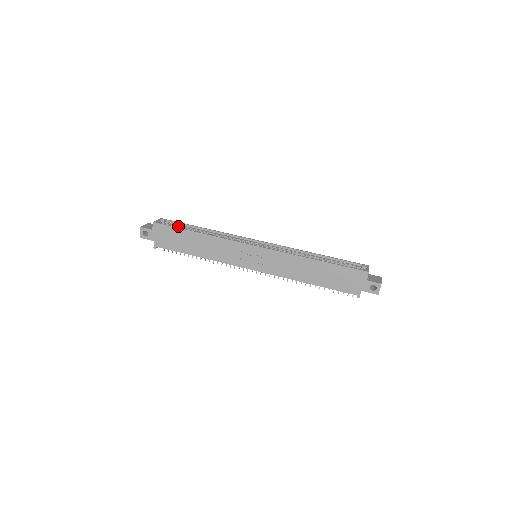
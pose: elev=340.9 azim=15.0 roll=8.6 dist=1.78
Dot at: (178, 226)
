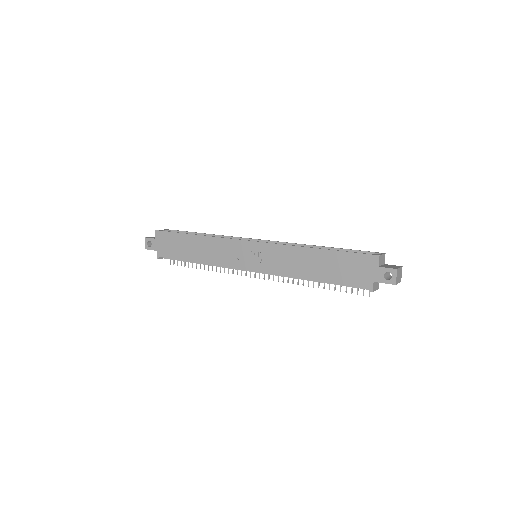
Dot at: occluded
